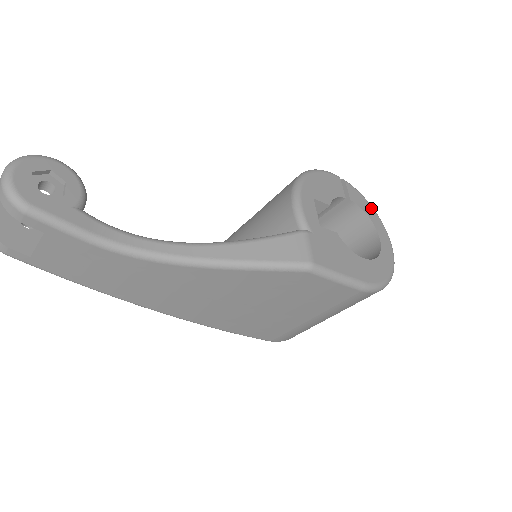
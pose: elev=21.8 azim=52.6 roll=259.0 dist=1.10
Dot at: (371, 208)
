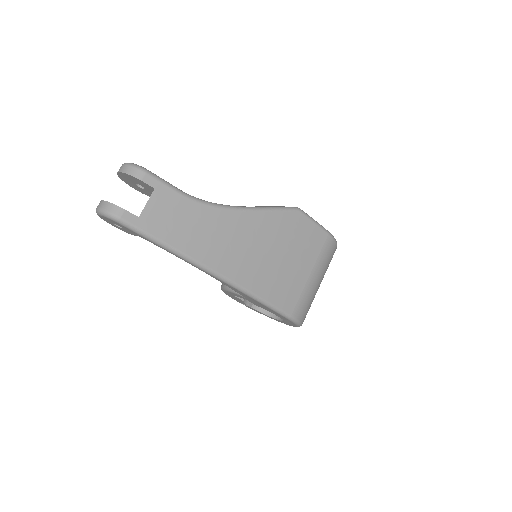
Dot at: occluded
